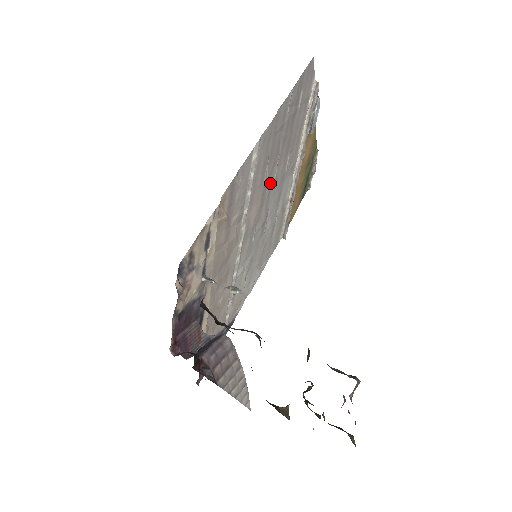
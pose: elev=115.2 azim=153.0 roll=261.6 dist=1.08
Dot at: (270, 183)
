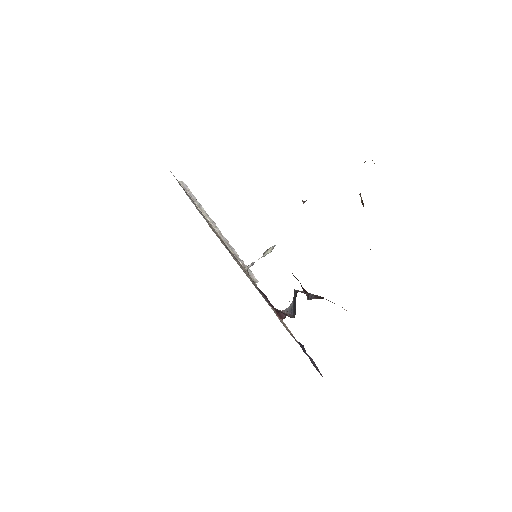
Dot at: occluded
